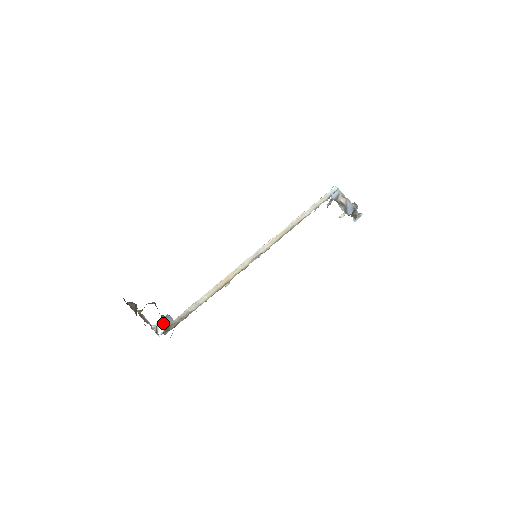
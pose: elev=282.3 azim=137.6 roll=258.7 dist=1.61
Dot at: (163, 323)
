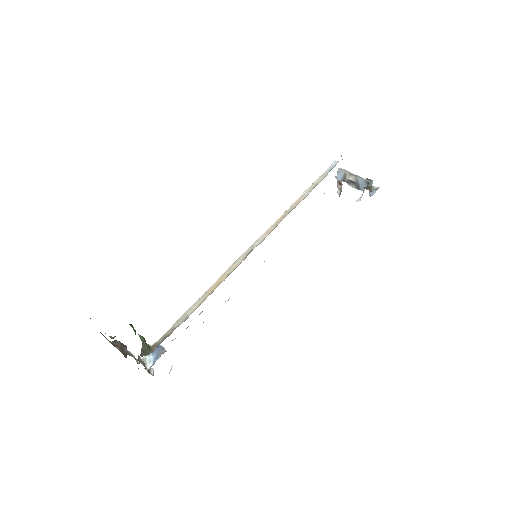
Dot at: (152, 354)
